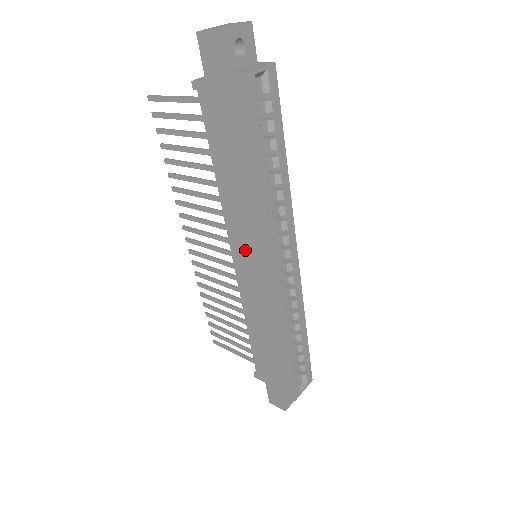
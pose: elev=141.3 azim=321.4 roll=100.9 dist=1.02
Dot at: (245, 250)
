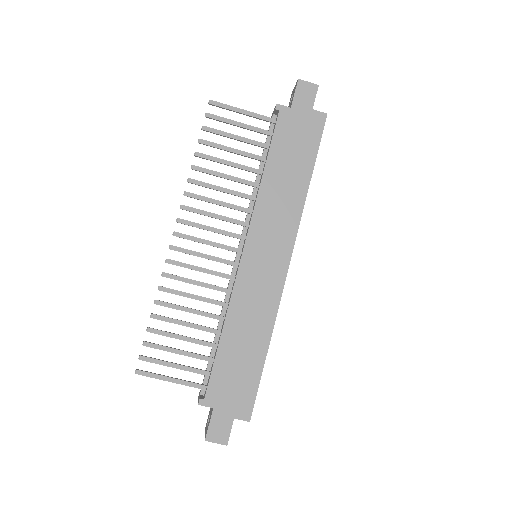
Dot at: (264, 241)
